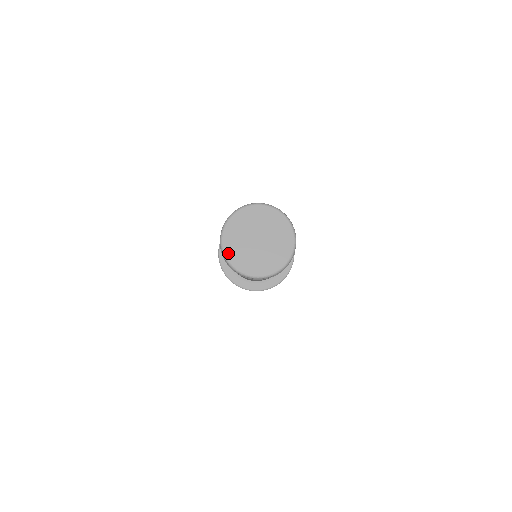
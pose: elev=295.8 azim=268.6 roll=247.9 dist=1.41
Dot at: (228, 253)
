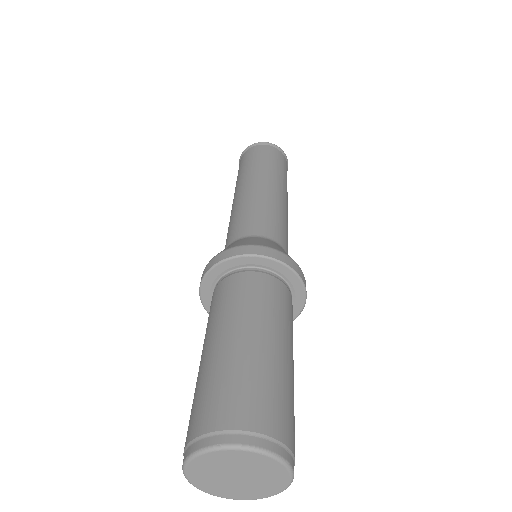
Dot at: (194, 482)
